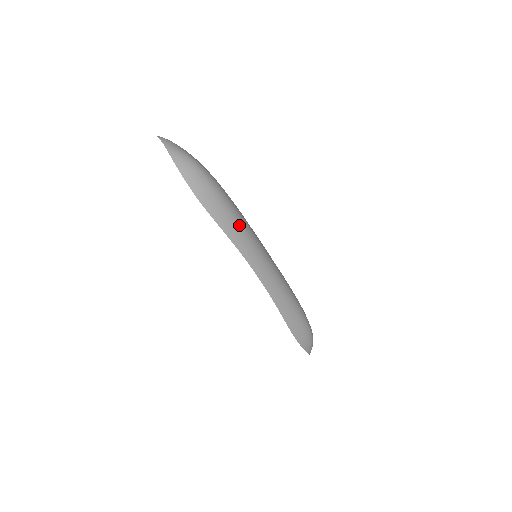
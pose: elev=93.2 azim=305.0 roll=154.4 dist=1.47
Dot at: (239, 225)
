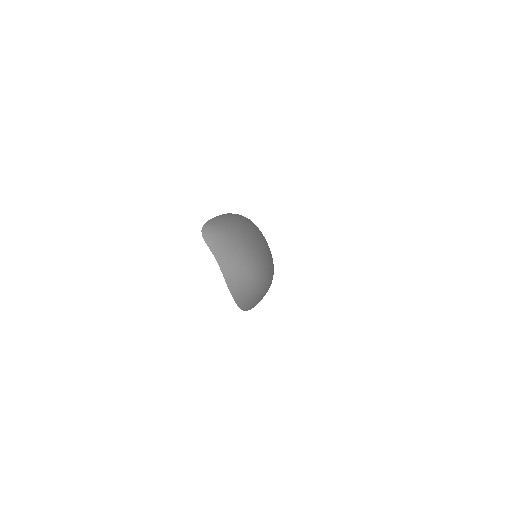
Dot at: occluded
